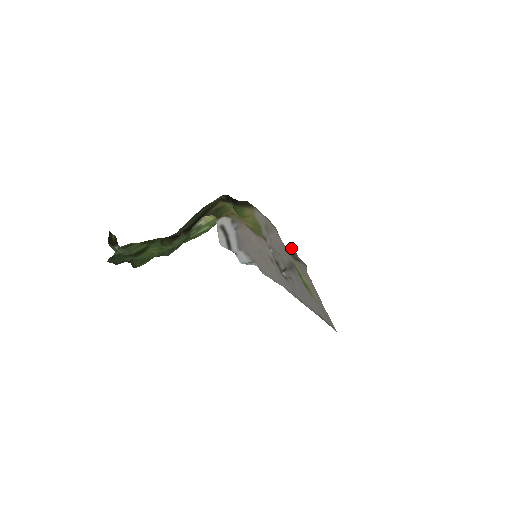
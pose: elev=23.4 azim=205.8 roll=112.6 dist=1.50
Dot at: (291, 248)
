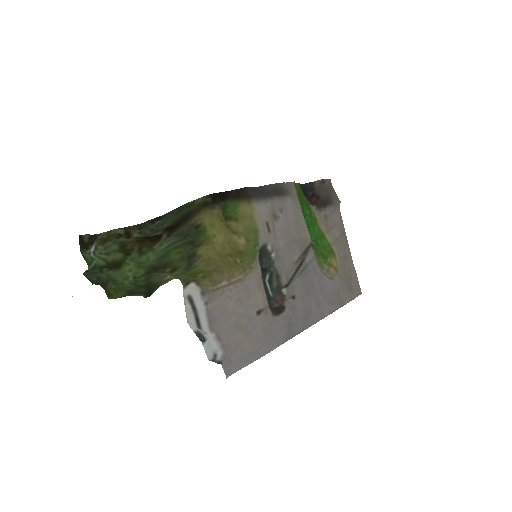
Dot at: (321, 183)
